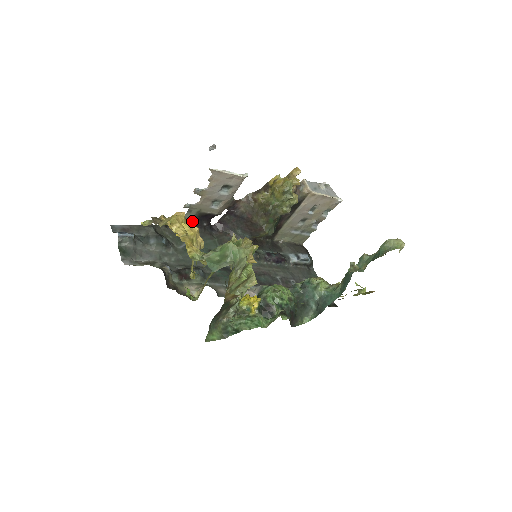
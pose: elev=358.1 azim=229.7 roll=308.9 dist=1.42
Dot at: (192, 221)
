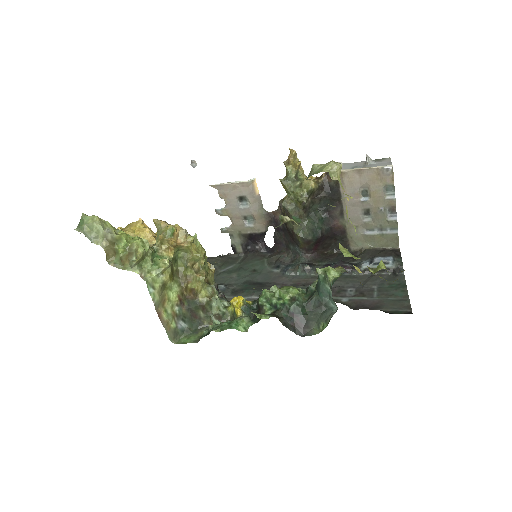
Dot at: (244, 247)
